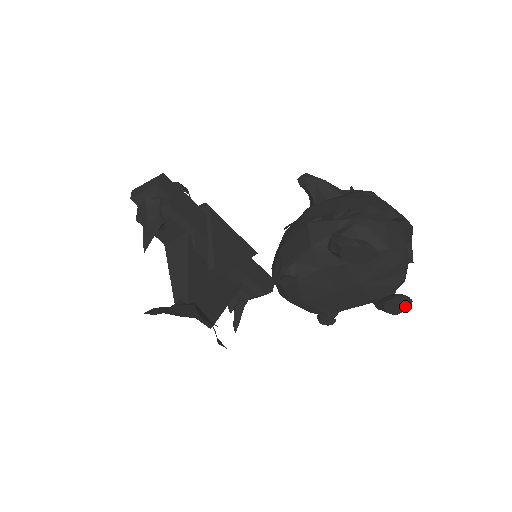
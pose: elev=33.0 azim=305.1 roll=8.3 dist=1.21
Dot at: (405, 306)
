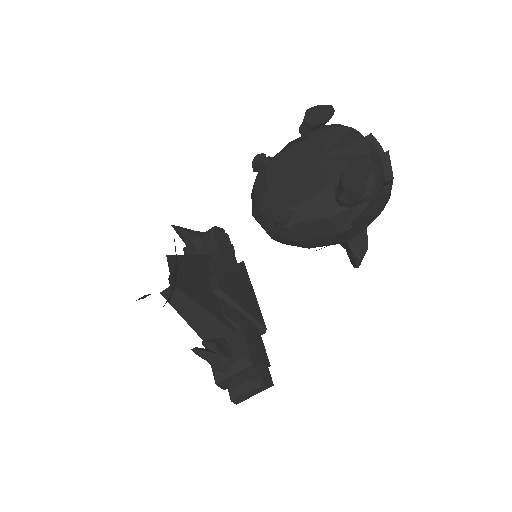
Dot at: (363, 174)
